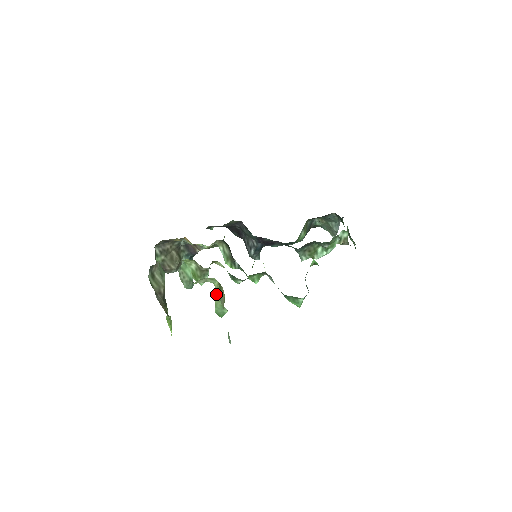
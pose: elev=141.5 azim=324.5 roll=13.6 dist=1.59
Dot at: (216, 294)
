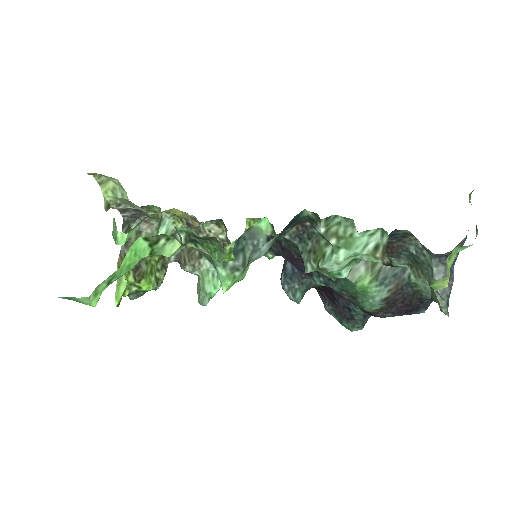
Dot at: occluded
